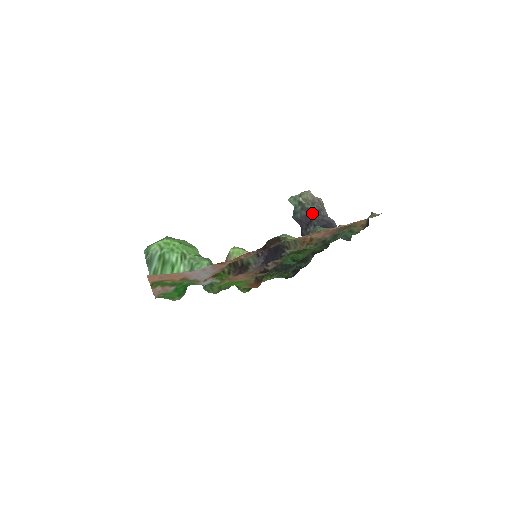
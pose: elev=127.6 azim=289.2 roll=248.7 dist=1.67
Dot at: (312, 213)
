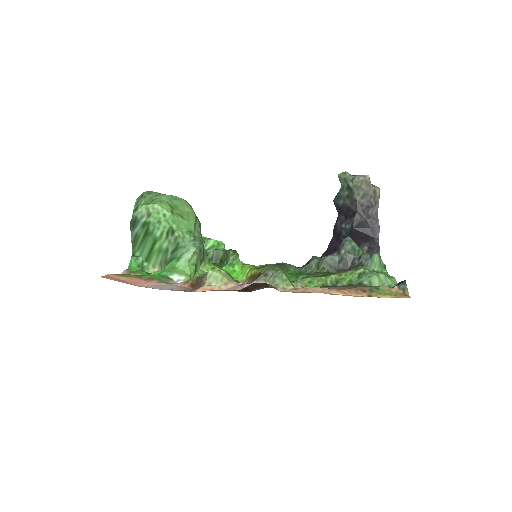
Dot at: (357, 208)
